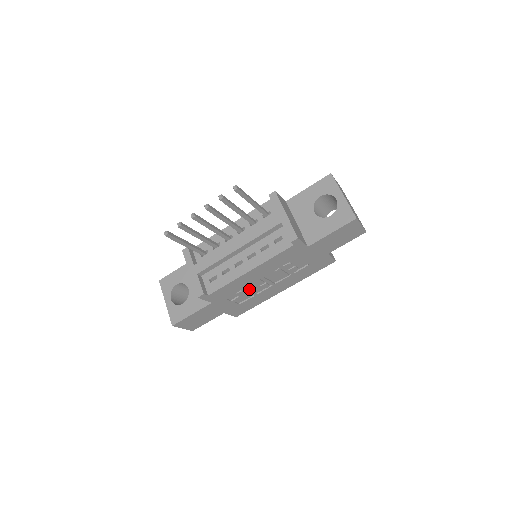
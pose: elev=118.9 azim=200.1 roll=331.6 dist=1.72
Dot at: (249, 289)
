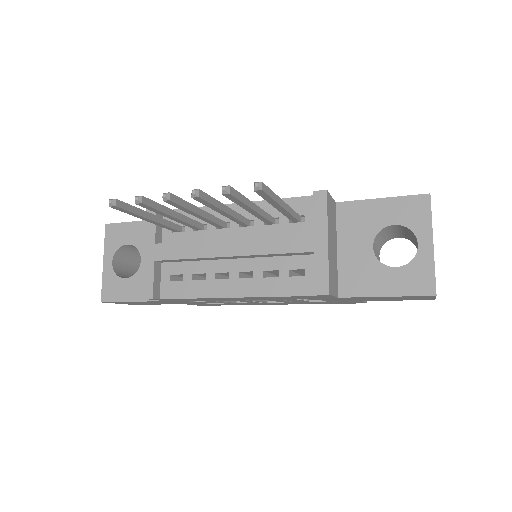
Dot at: occluded
